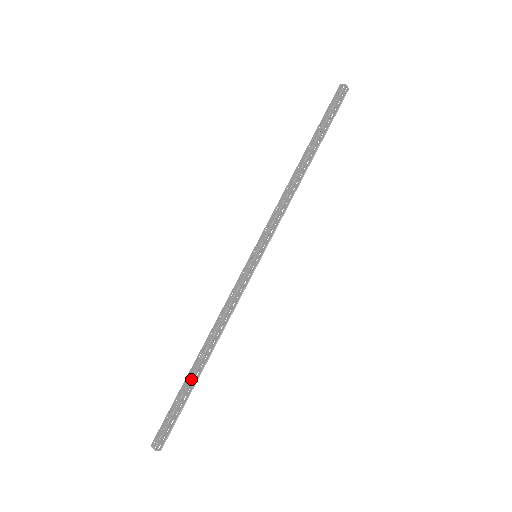
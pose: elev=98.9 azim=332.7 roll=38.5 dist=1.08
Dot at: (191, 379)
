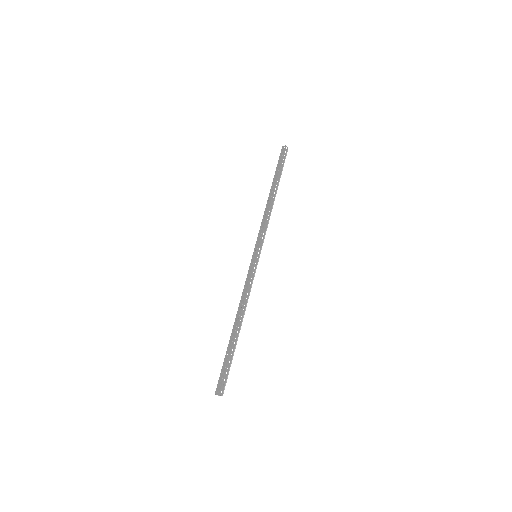
Dot at: (232, 342)
